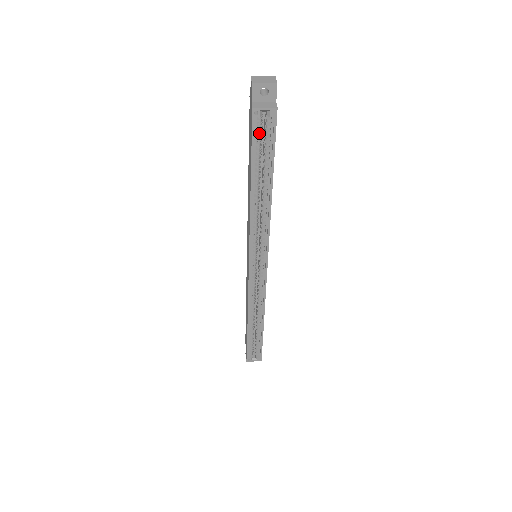
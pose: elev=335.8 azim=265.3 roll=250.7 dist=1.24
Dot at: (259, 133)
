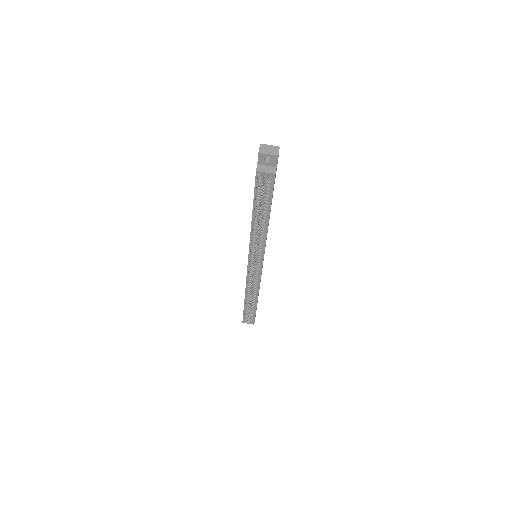
Dot at: (261, 186)
